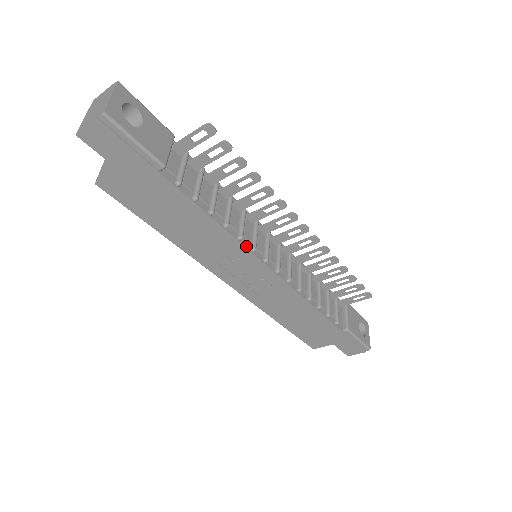
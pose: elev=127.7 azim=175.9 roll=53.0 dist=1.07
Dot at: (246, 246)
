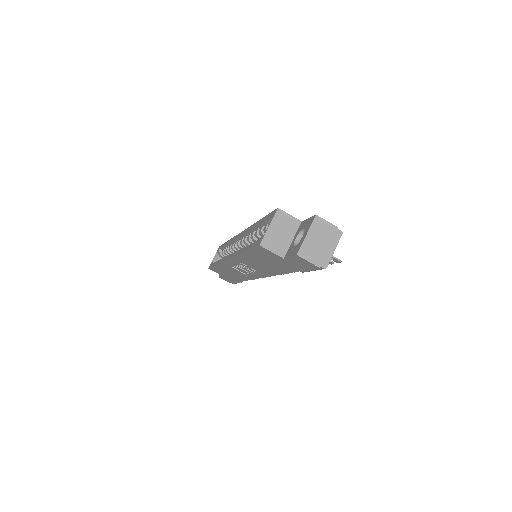
Dot at: occluded
